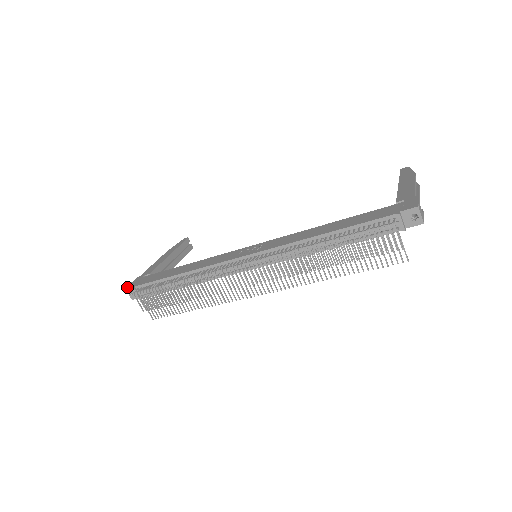
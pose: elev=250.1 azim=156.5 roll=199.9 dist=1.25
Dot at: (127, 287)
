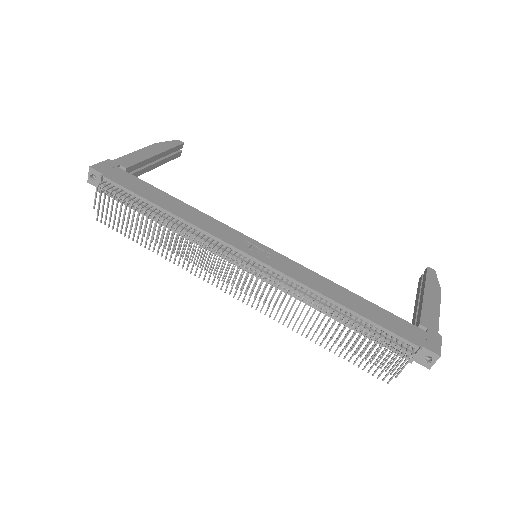
Dot at: (93, 167)
